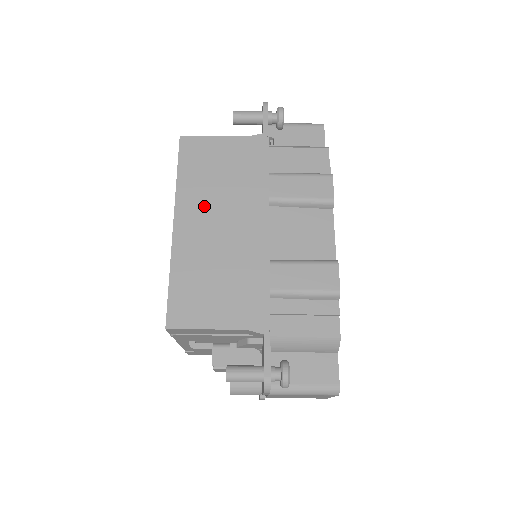
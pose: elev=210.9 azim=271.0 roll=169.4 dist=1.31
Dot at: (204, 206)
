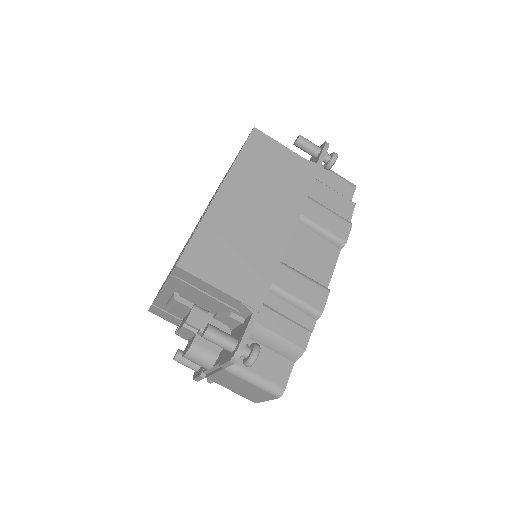
Dot at: (250, 189)
